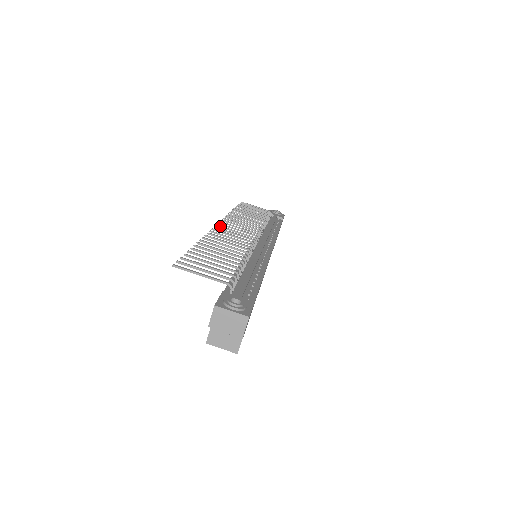
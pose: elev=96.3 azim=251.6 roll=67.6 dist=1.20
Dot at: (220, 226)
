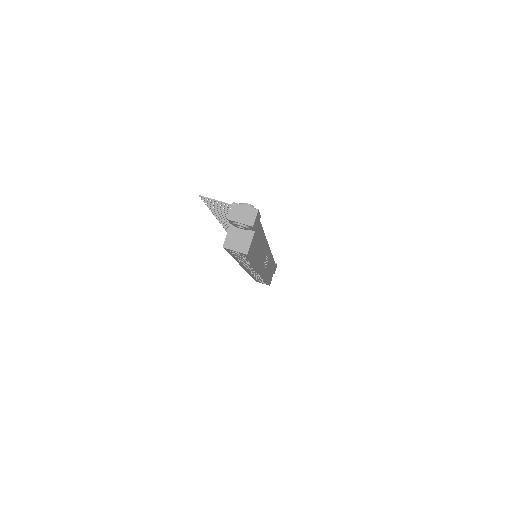
Dot at: occluded
